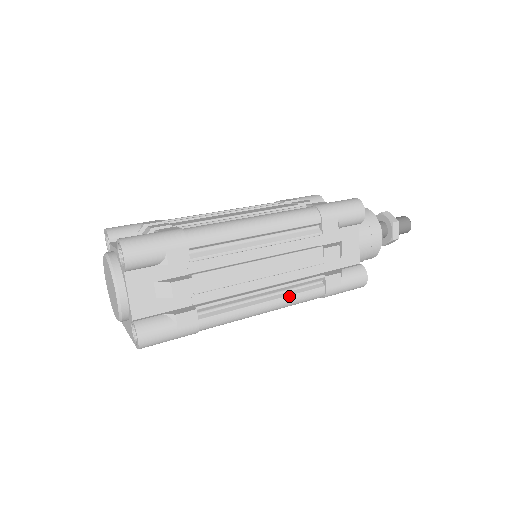
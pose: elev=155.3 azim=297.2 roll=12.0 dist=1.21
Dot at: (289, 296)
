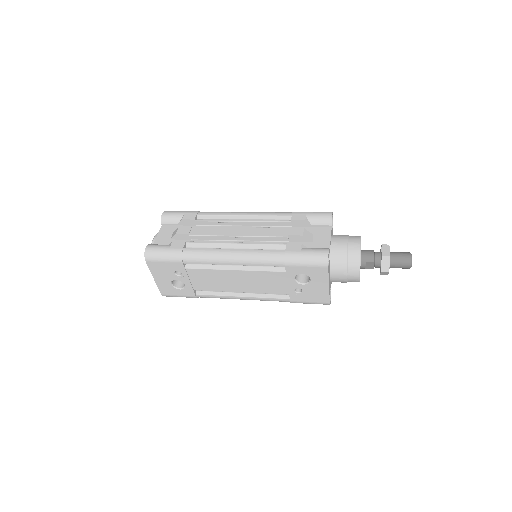
Dot at: (253, 250)
